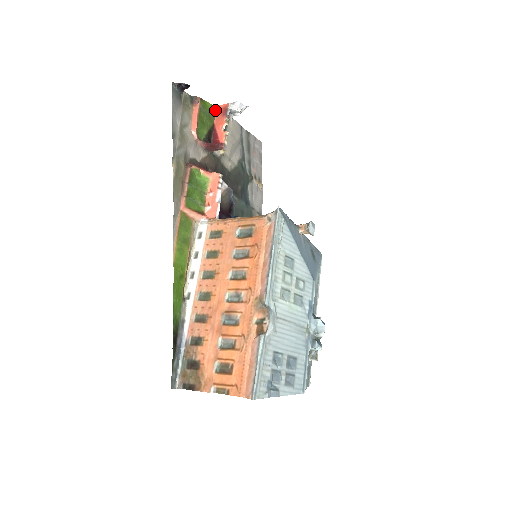
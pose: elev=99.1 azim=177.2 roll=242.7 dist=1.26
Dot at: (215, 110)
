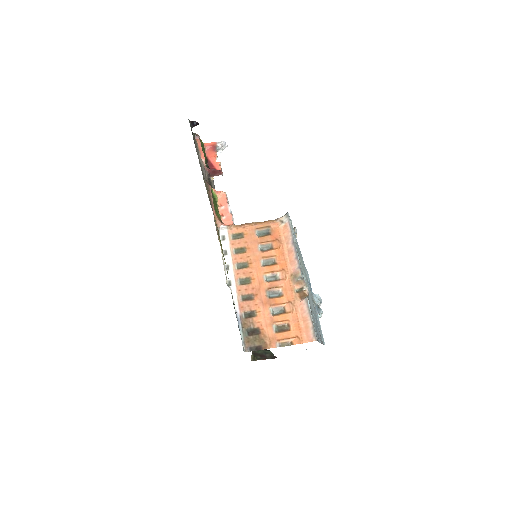
Dot at: (205, 146)
